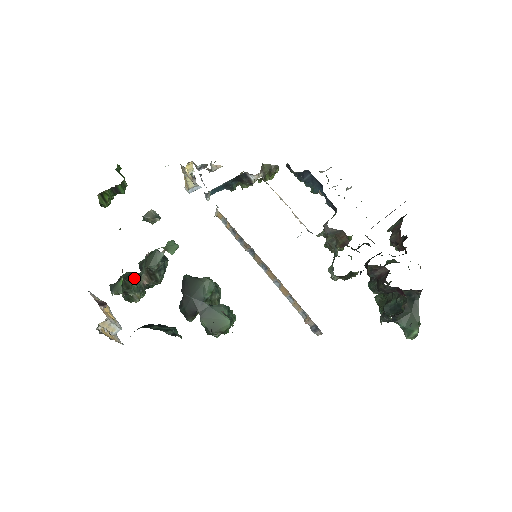
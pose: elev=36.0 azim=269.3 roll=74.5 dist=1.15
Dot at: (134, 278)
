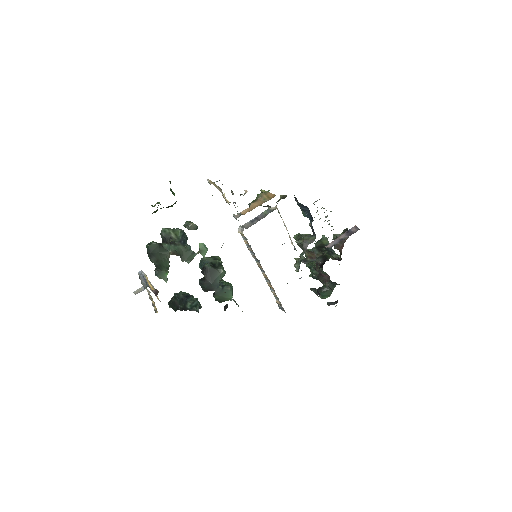
Dot at: (164, 254)
